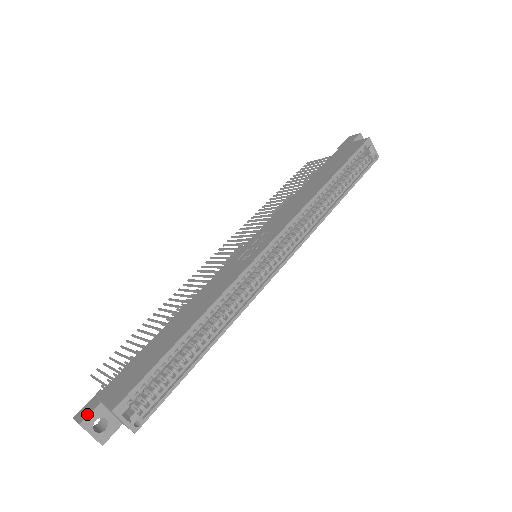
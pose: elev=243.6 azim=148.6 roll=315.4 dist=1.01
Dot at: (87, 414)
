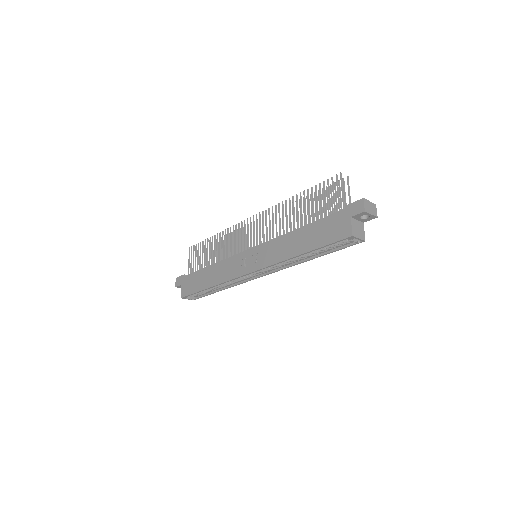
Dot at: (178, 285)
